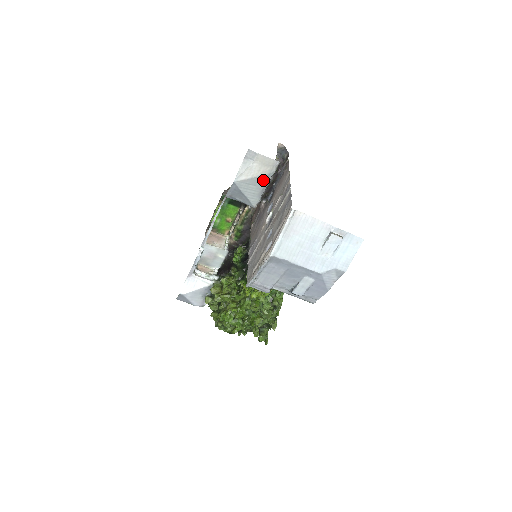
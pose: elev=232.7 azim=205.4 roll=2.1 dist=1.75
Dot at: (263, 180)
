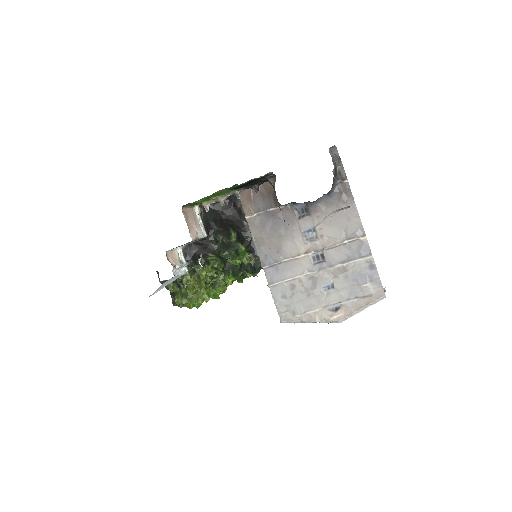
Dot at: occluded
